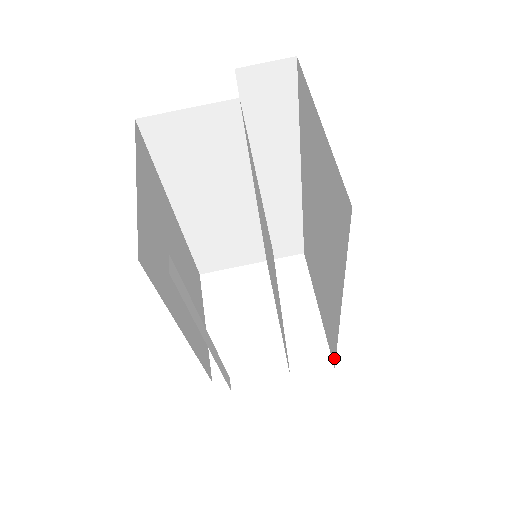
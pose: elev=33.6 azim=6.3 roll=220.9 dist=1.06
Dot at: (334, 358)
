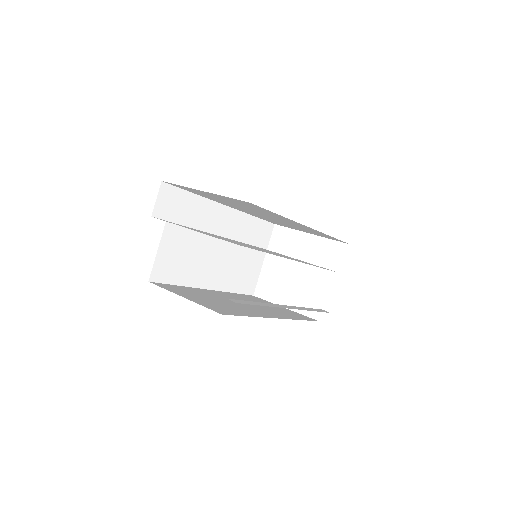
Dot at: occluded
